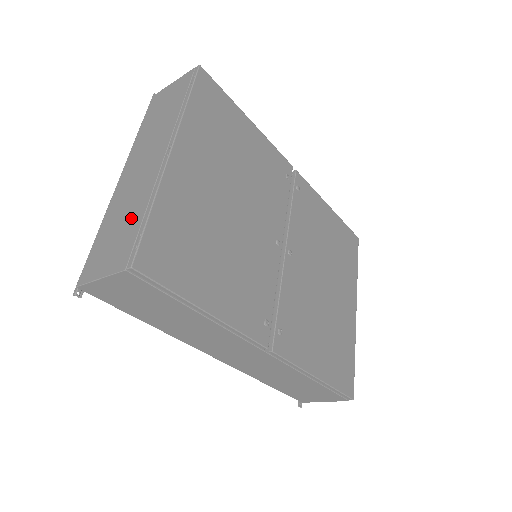
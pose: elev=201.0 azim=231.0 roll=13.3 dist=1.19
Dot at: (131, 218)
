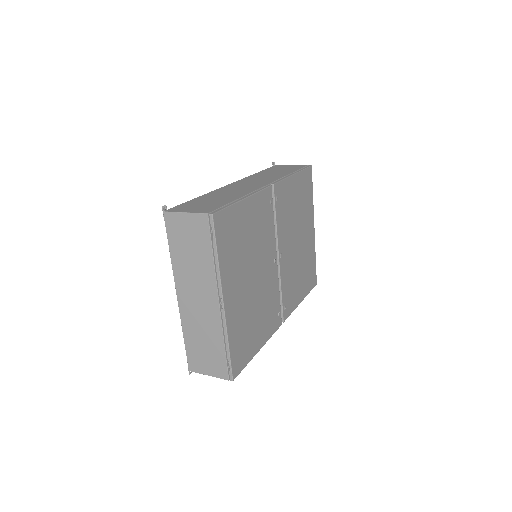
Dot at: (213, 345)
